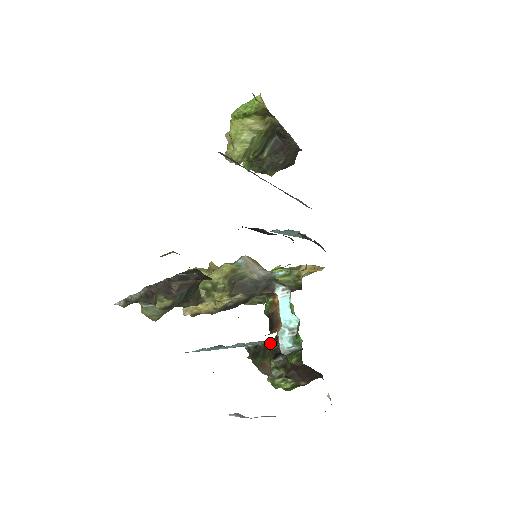
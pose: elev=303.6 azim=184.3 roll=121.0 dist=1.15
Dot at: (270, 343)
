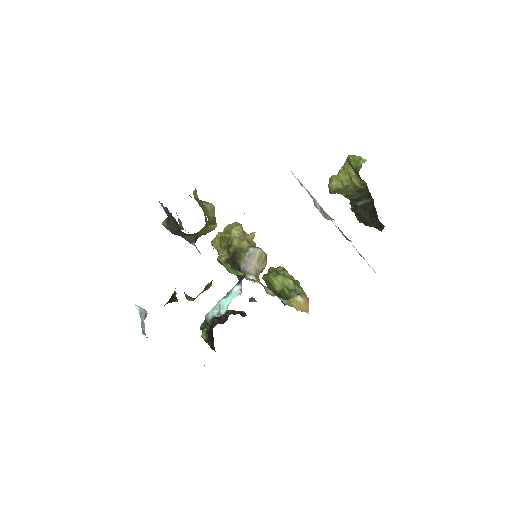
Dot at: (177, 300)
